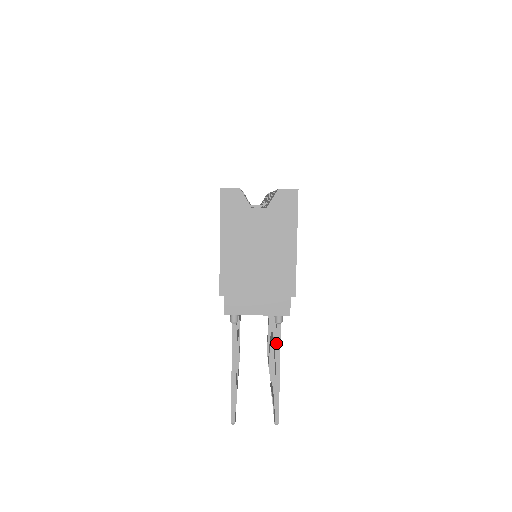
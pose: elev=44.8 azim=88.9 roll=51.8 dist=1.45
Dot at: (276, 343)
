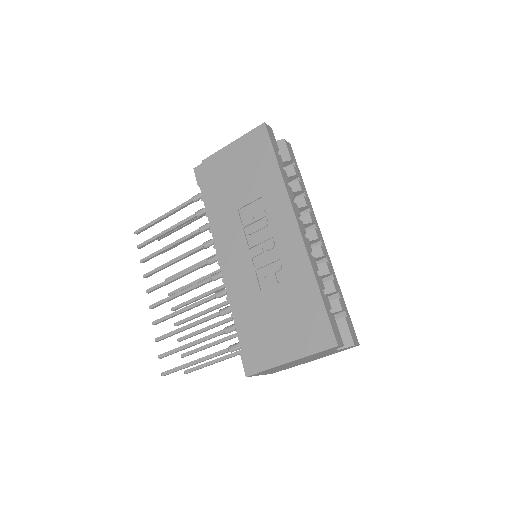
Dot at: (236, 355)
